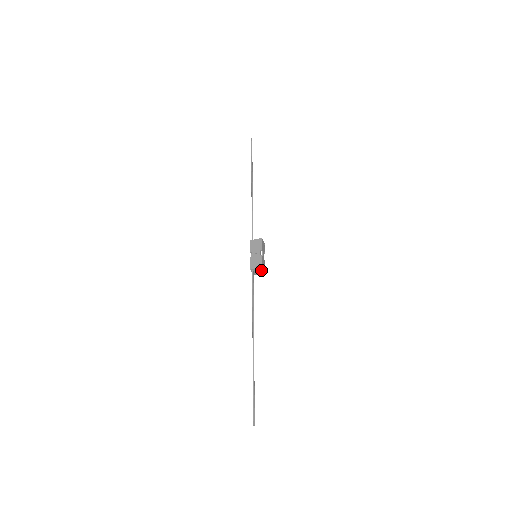
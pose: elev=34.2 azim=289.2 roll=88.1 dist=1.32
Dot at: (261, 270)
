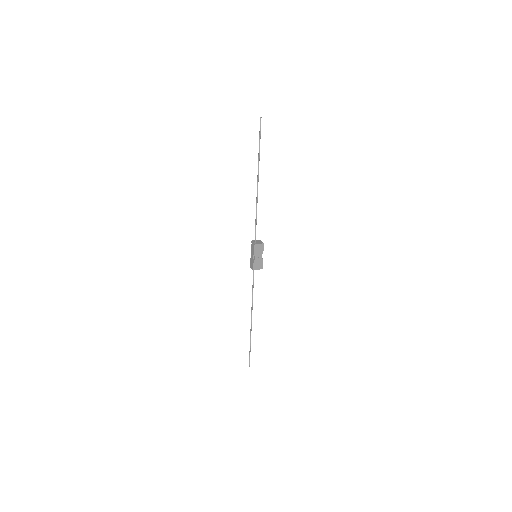
Dot at: (259, 267)
